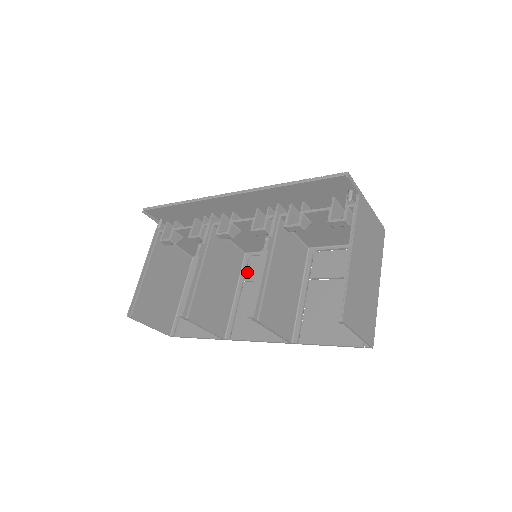
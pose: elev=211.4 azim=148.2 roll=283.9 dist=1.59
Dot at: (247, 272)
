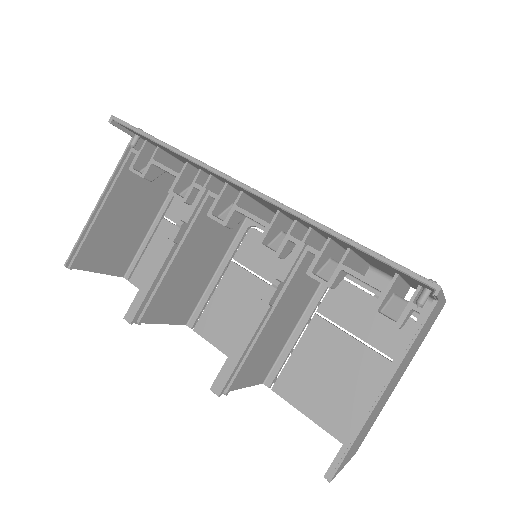
Dot at: (240, 248)
